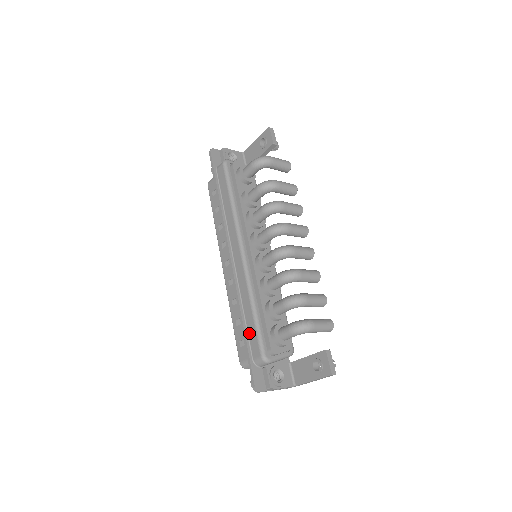
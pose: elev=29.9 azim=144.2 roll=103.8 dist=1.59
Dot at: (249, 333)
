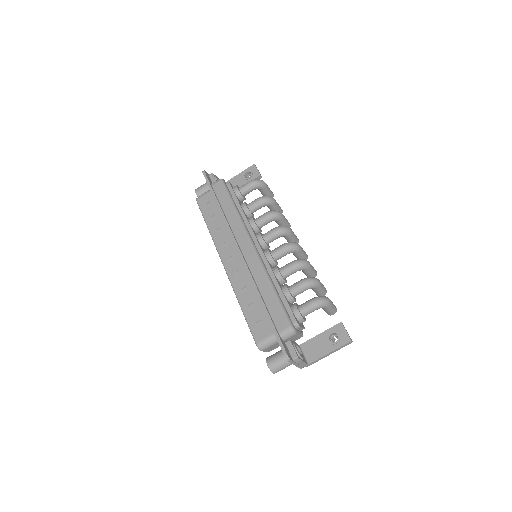
Dot at: (271, 310)
